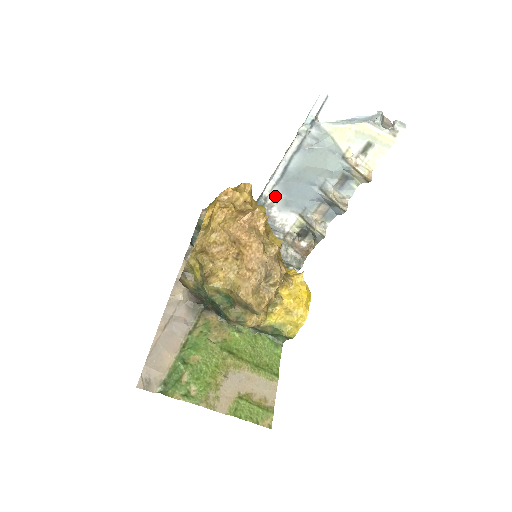
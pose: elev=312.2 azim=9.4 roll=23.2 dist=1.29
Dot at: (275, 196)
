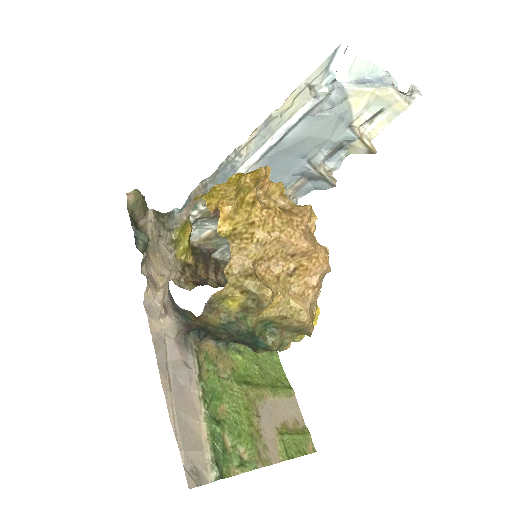
Dot at: occluded
